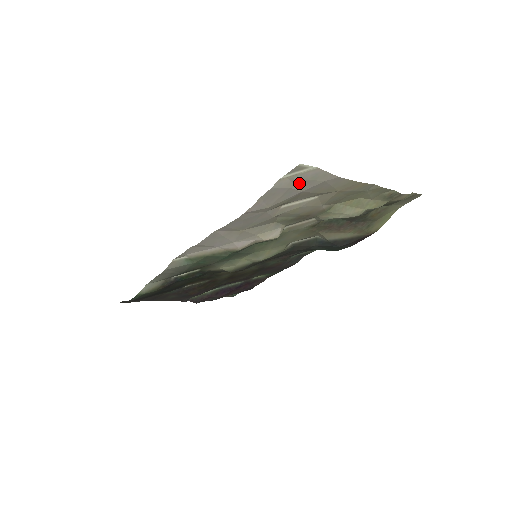
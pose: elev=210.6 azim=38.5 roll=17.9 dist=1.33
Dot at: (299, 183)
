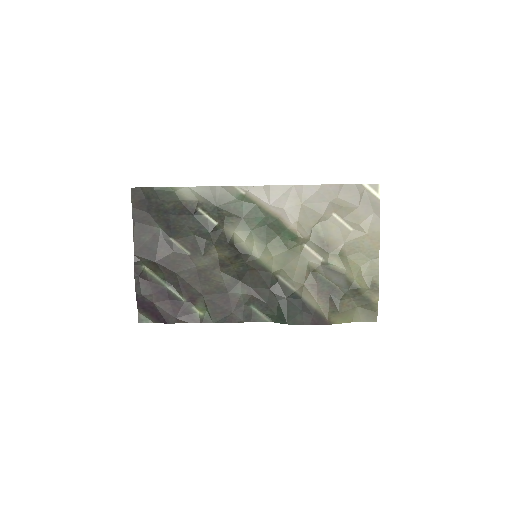
Dot at: (365, 199)
